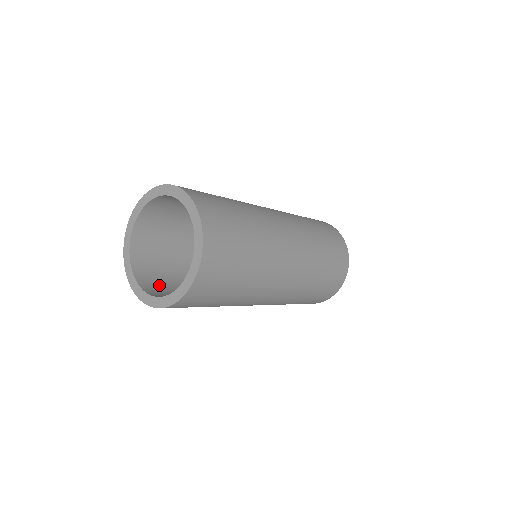
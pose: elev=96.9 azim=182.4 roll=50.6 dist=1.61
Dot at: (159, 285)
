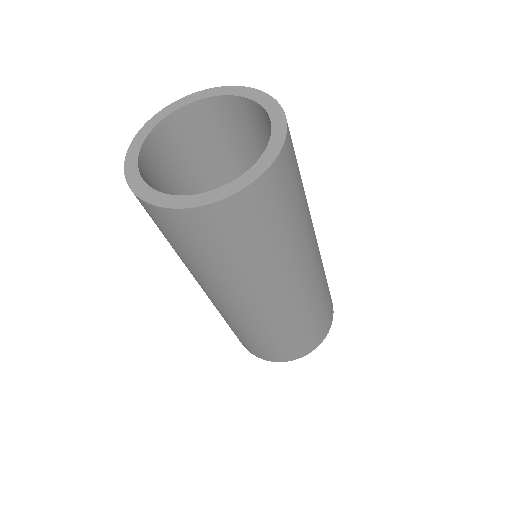
Dot at: occluded
